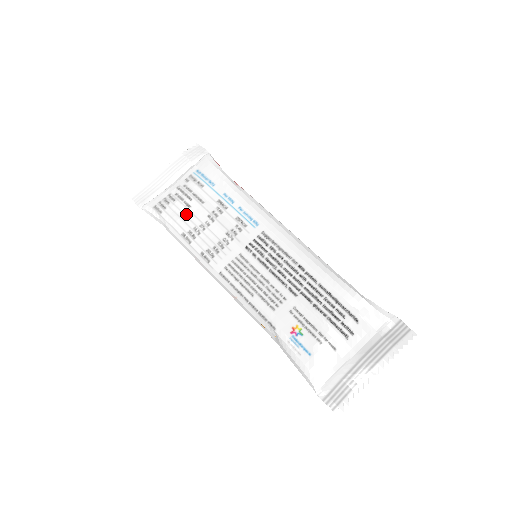
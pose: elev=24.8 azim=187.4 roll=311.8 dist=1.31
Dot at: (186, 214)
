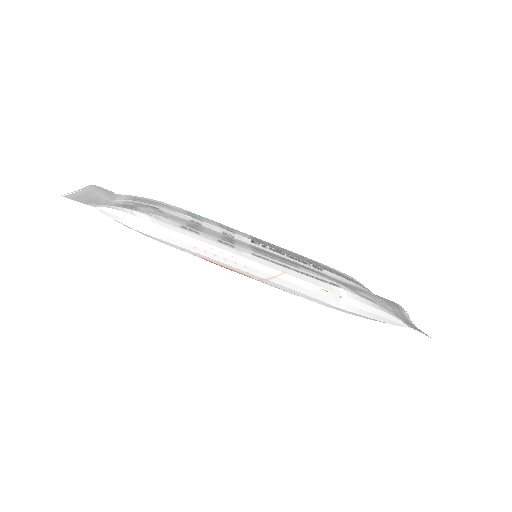
Dot at: (167, 215)
